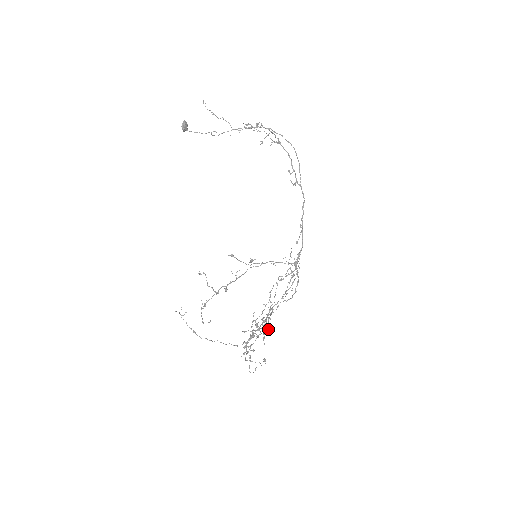
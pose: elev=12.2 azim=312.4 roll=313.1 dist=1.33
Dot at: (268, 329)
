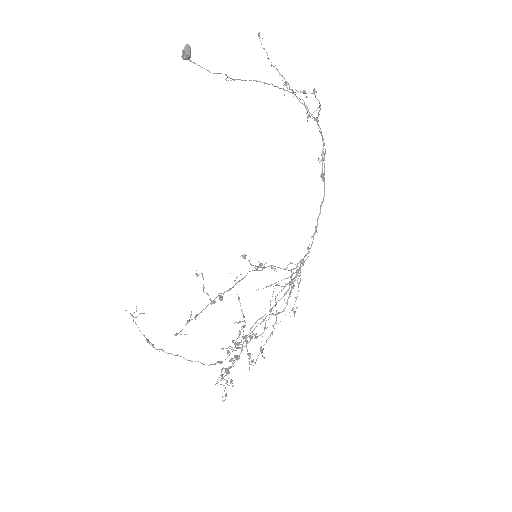
Dot at: (234, 340)
